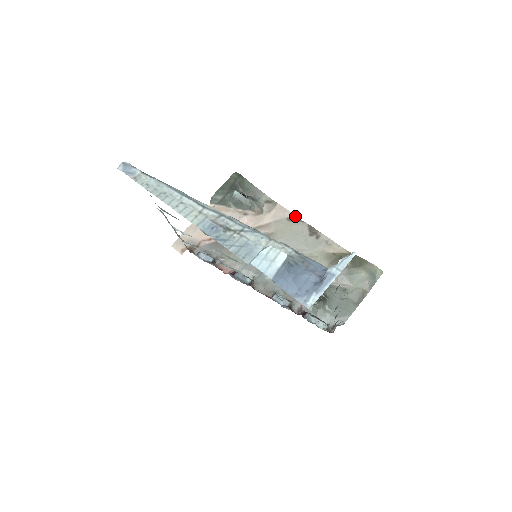
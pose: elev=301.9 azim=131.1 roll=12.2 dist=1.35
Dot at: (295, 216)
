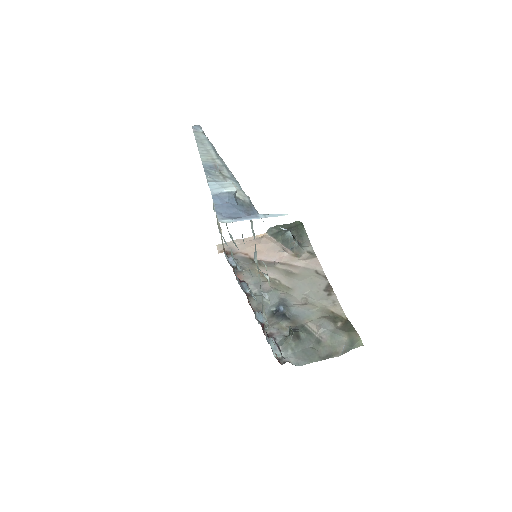
Dot at: (323, 272)
